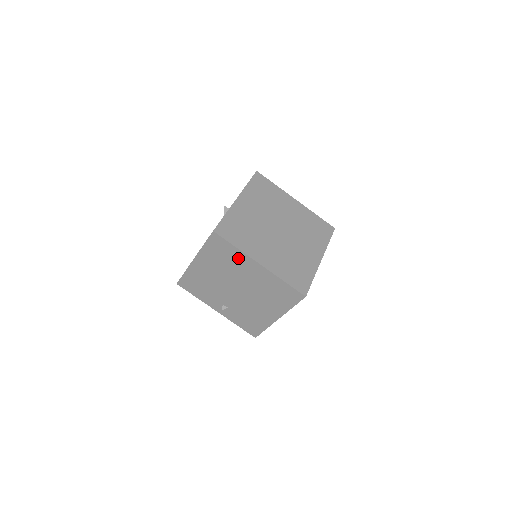
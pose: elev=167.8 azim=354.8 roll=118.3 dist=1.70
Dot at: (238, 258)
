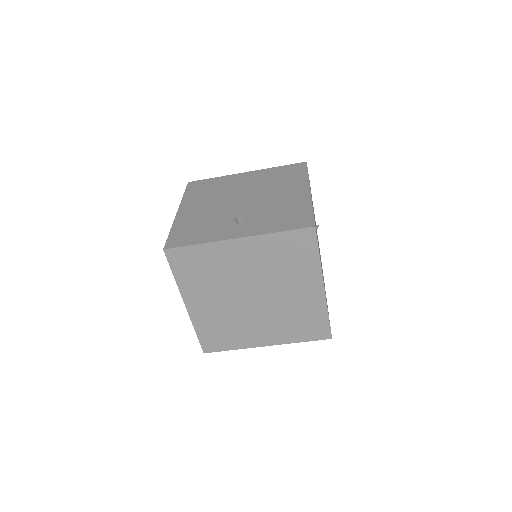
Dot at: occluded
